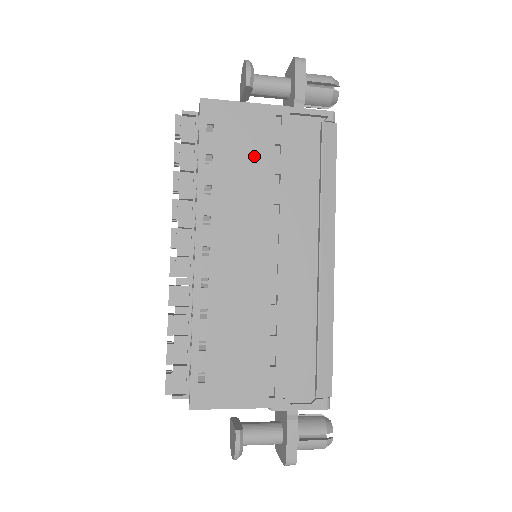
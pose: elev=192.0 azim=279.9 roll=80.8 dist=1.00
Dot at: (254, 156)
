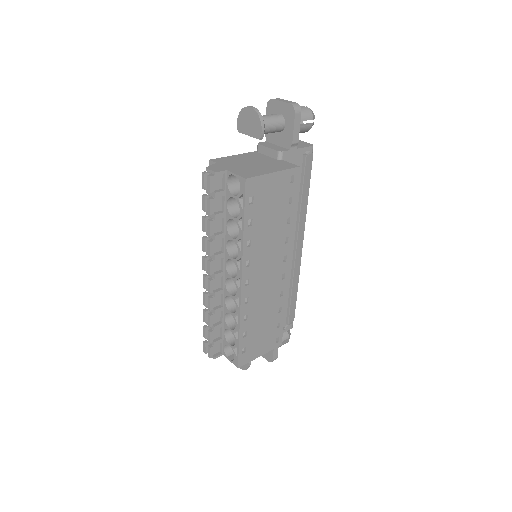
Dot at: (277, 210)
